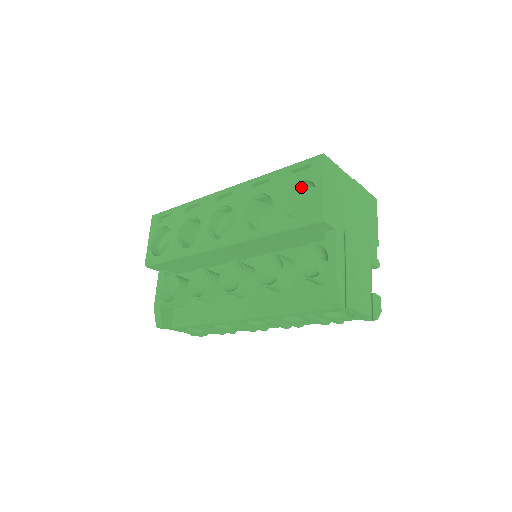
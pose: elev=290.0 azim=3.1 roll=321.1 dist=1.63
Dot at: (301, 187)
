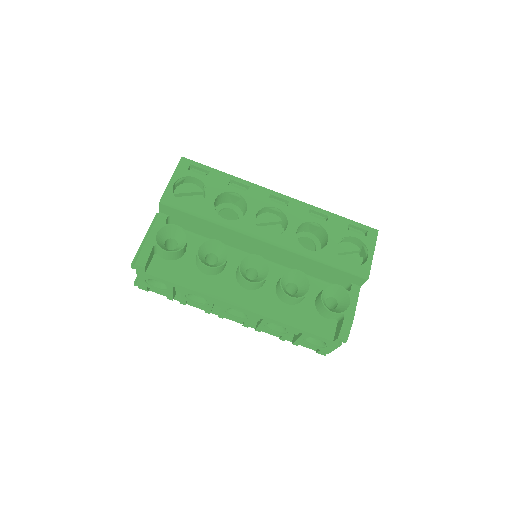
Dot at: (348, 240)
